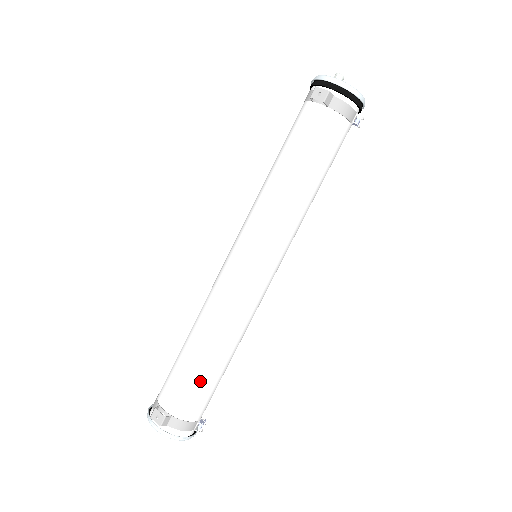
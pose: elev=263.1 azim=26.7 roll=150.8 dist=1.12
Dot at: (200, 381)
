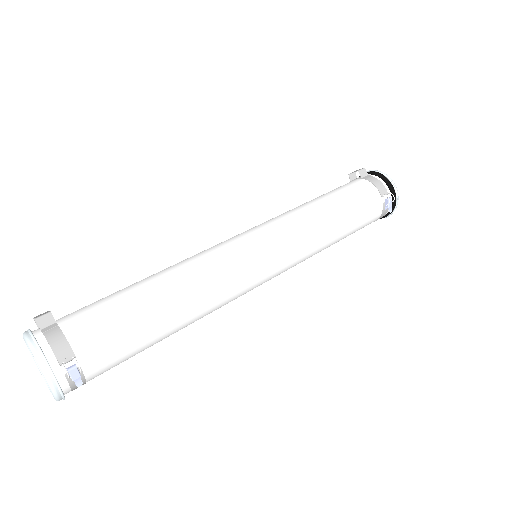
Dot at: (120, 302)
